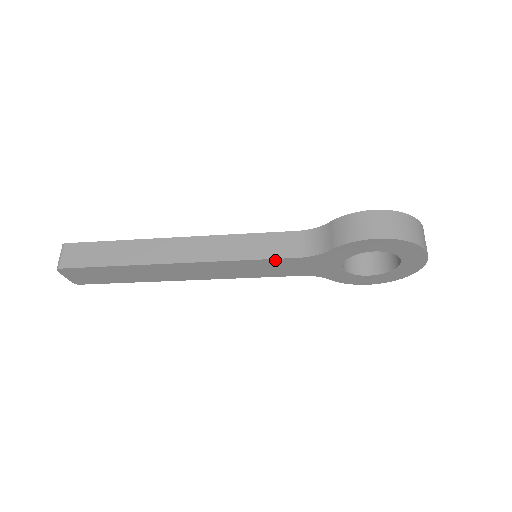
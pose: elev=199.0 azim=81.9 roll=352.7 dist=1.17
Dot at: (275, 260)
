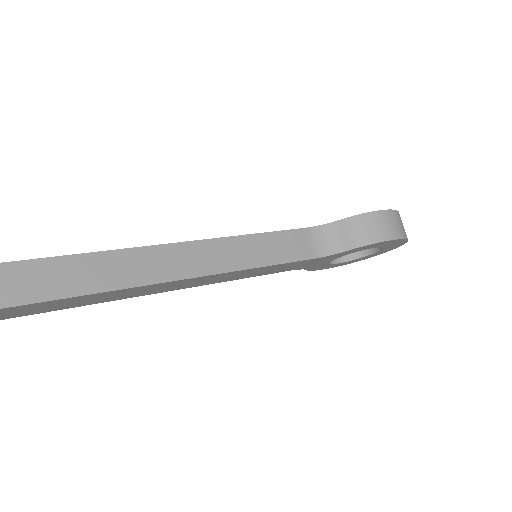
Dot at: (290, 263)
